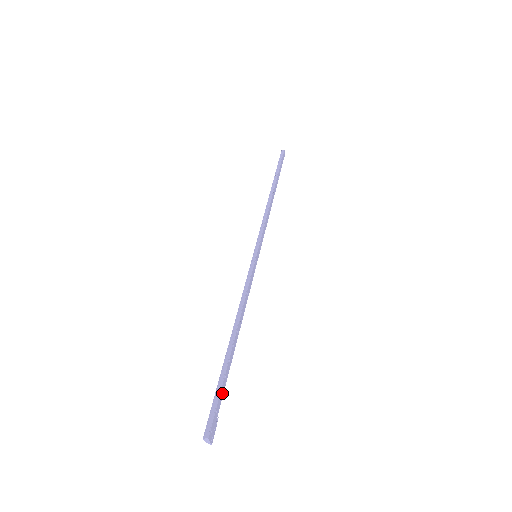
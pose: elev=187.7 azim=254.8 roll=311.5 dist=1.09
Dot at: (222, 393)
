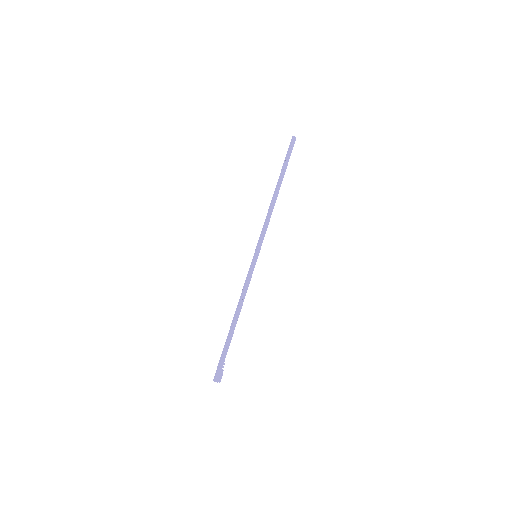
Dot at: (225, 356)
